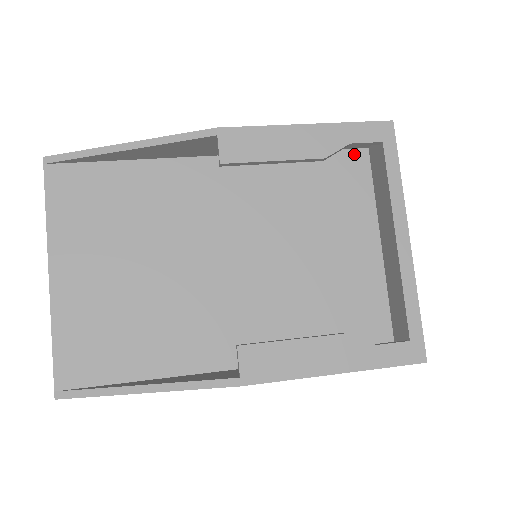
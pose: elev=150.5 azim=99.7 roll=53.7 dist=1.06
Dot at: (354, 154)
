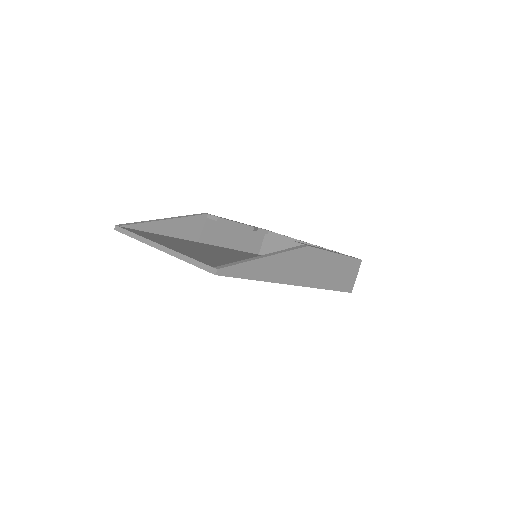
Dot at: (256, 254)
